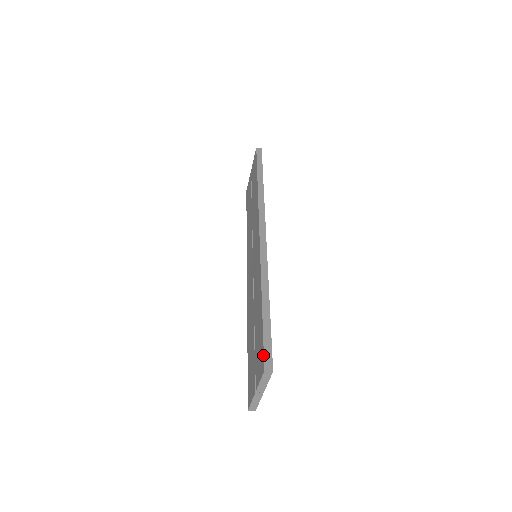
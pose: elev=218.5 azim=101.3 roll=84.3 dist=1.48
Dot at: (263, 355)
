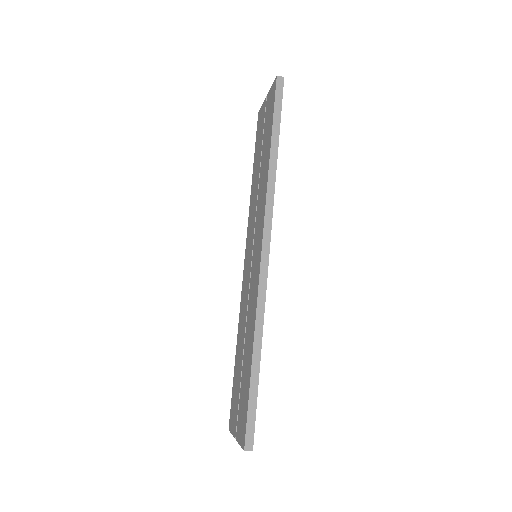
Dot at: (245, 431)
